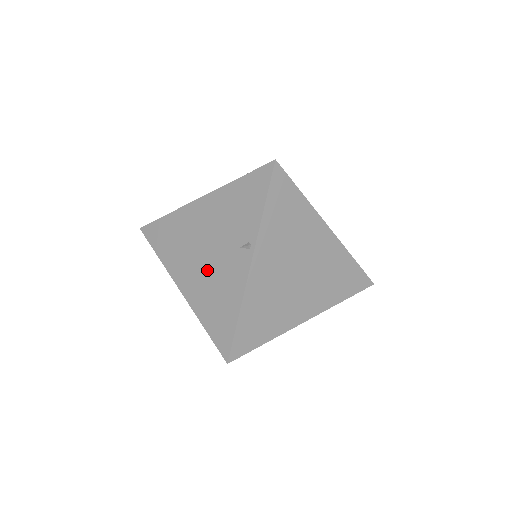
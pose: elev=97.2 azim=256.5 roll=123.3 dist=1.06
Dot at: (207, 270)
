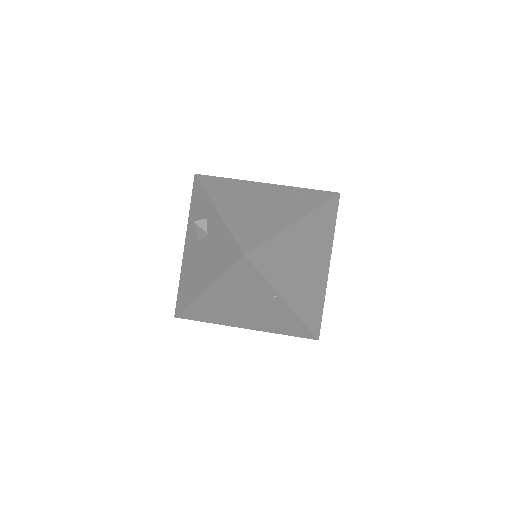
Dot at: (256, 316)
